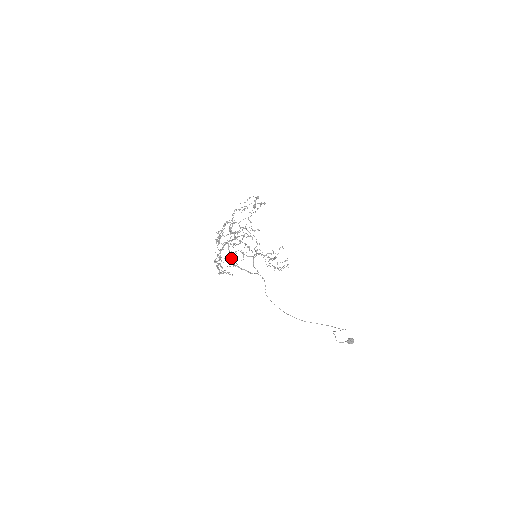
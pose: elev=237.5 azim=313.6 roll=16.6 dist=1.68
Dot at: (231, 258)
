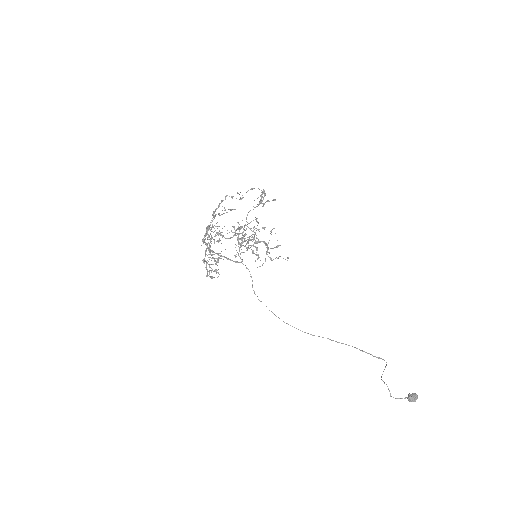
Dot at: (210, 245)
